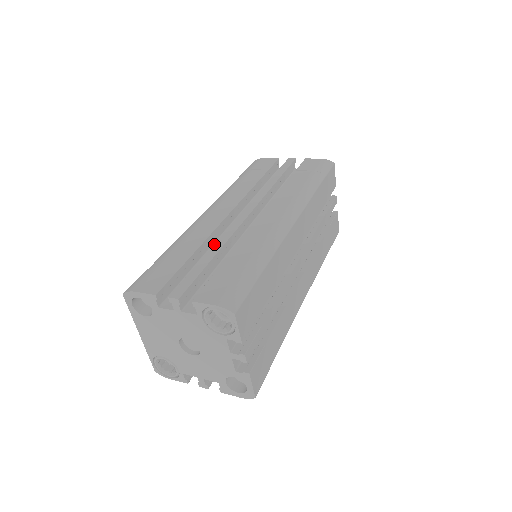
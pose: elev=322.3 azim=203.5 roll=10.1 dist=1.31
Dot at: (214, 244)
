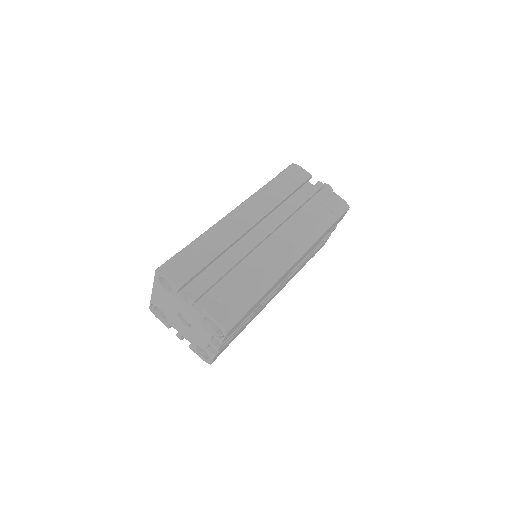
Dot at: (233, 256)
